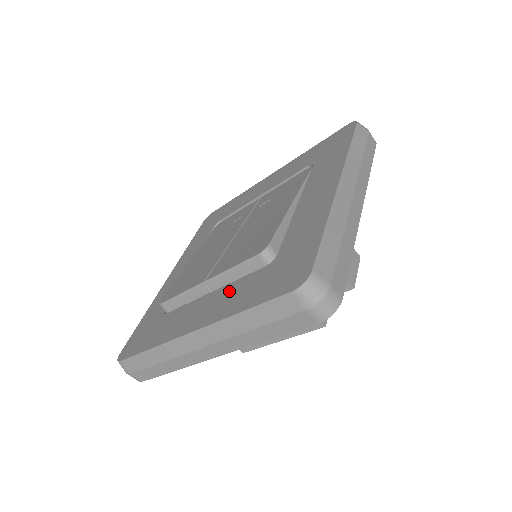
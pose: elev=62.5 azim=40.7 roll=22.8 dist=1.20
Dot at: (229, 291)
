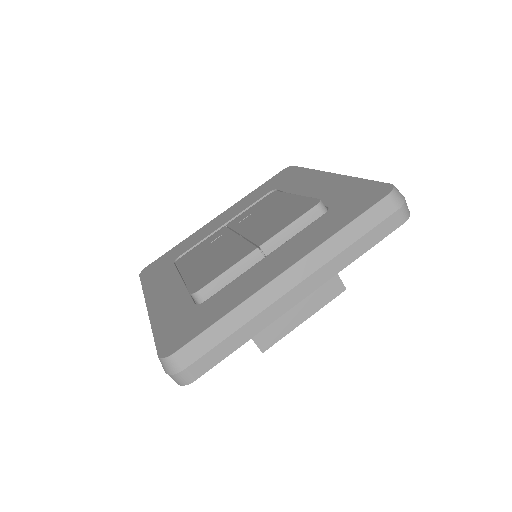
Dot at: (298, 239)
